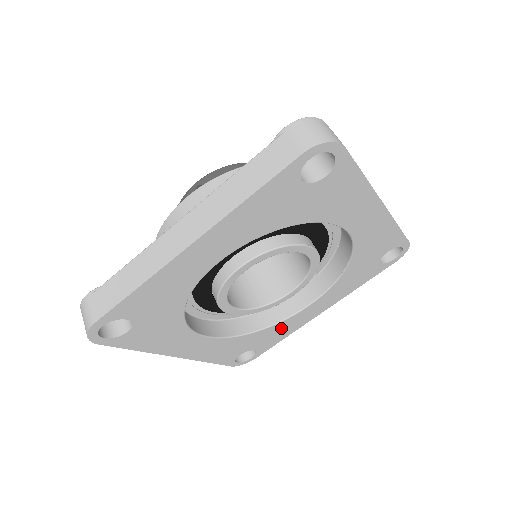
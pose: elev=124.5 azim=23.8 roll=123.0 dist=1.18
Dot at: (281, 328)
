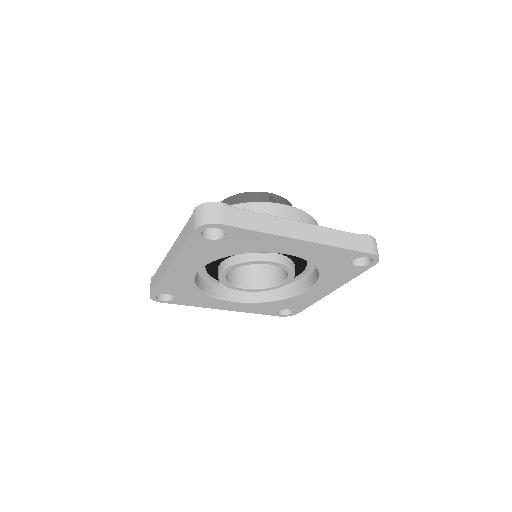
Dot at: (205, 300)
